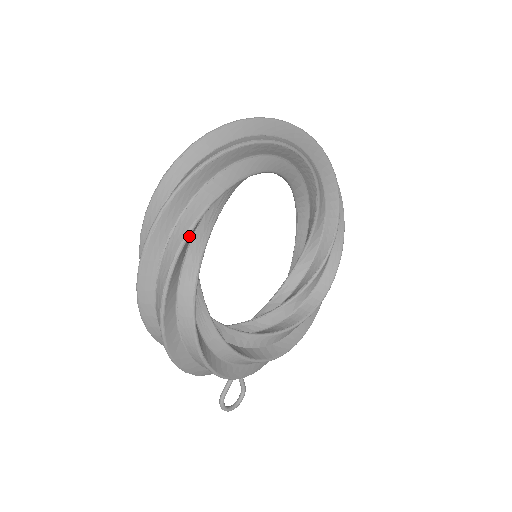
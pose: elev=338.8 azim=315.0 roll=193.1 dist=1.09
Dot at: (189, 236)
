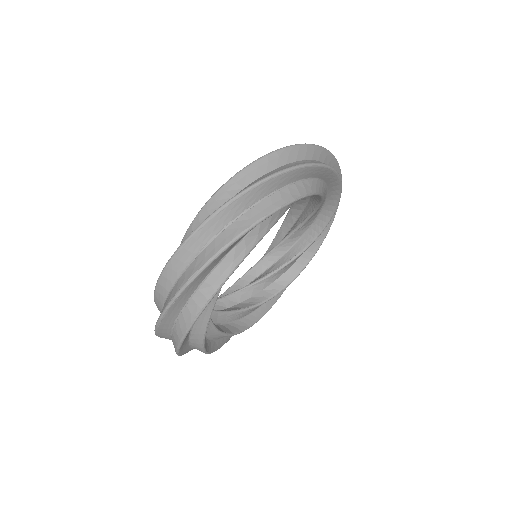
Dot at: (207, 352)
